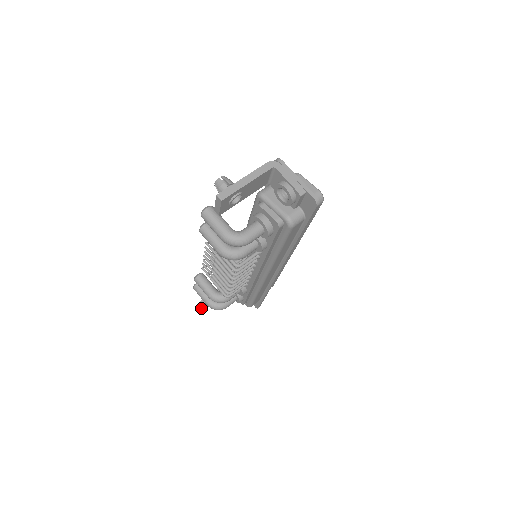
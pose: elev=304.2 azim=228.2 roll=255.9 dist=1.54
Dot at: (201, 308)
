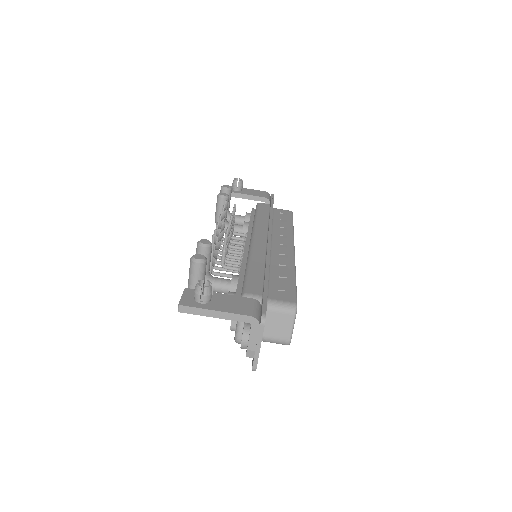
Dot at: occluded
